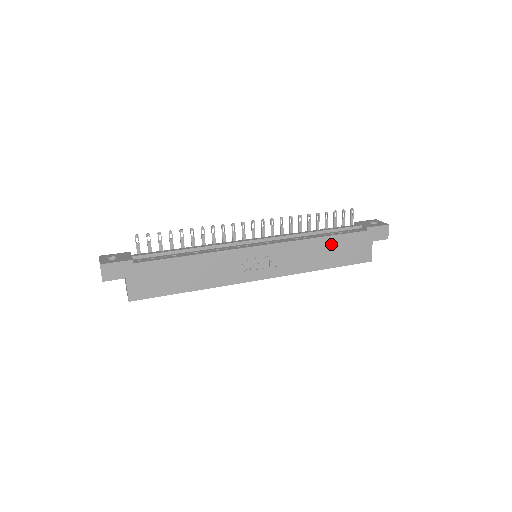
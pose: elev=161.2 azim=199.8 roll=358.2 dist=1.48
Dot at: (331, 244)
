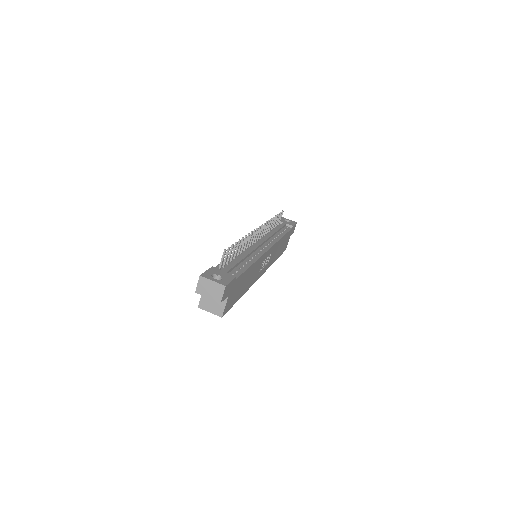
Dot at: (283, 241)
